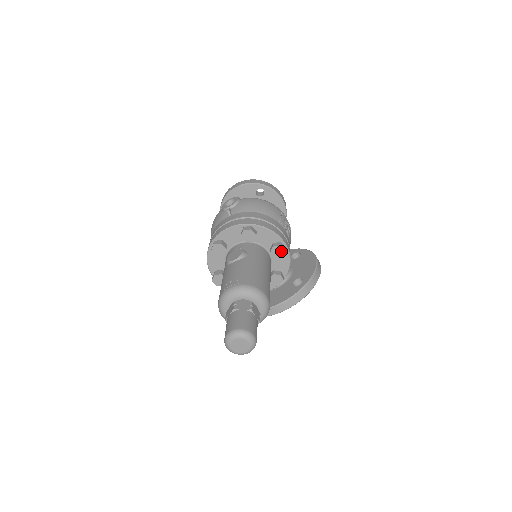
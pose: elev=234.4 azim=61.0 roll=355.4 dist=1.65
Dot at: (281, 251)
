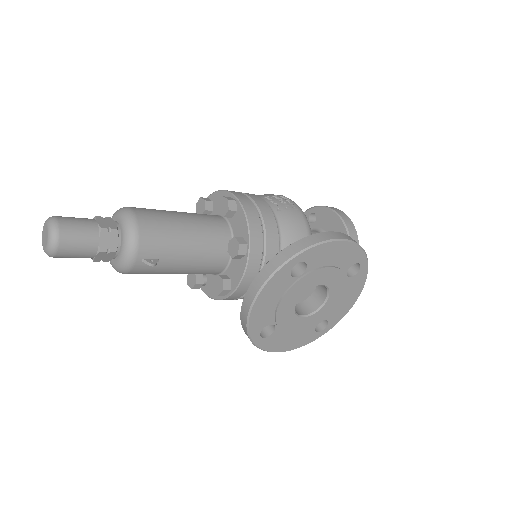
Dot at: (225, 203)
